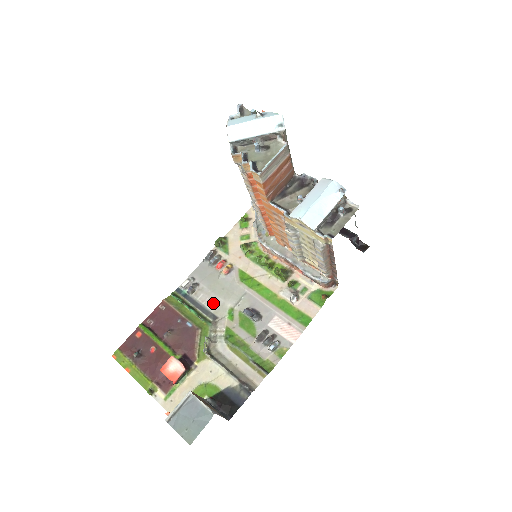
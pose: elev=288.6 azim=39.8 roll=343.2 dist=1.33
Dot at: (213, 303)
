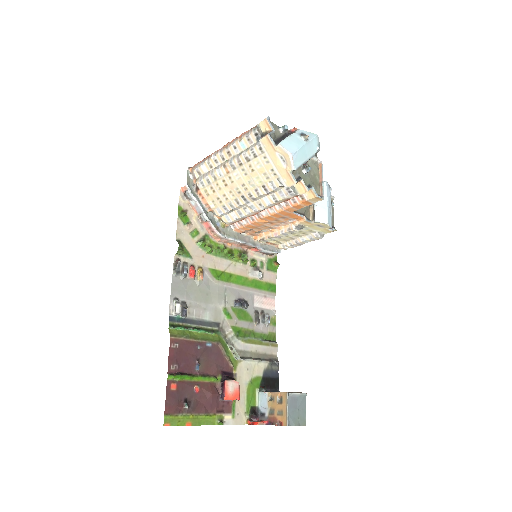
Dot at: (208, 313)
